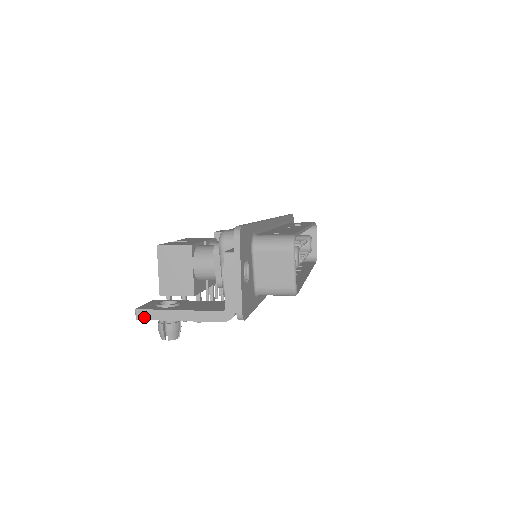
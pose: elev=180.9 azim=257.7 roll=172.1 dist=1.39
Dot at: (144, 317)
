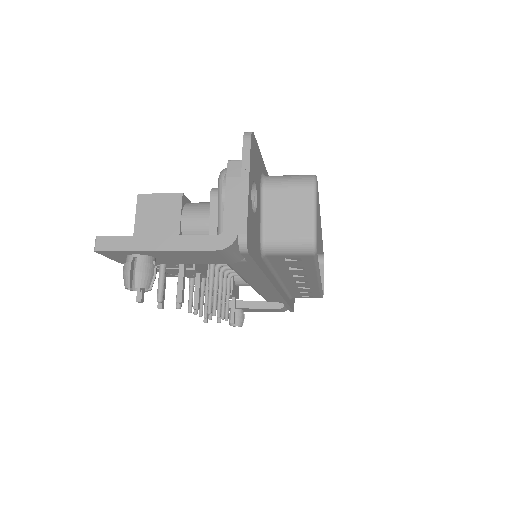
Dot at: (106, 247)
